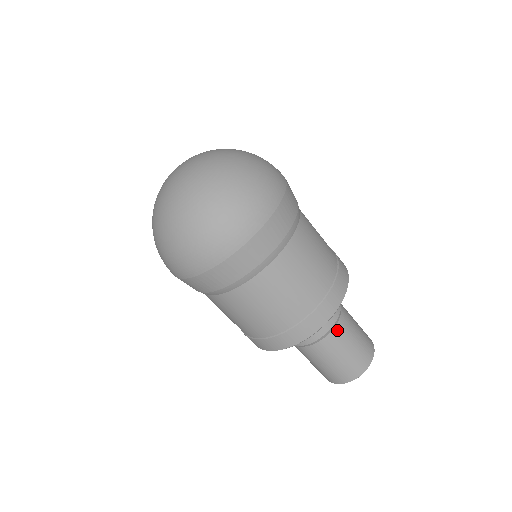
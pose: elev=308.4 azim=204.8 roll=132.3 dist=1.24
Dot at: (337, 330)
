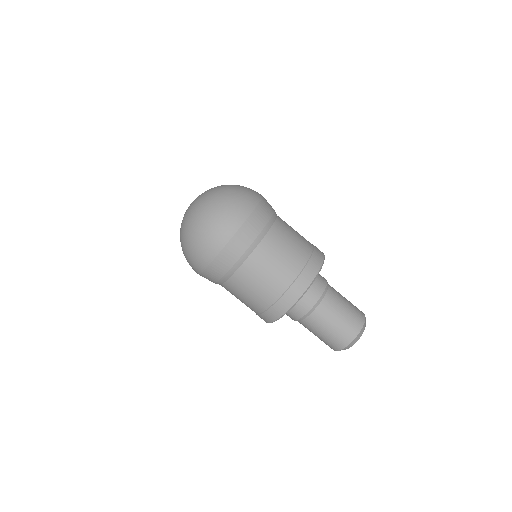
Dot at: (321, 307)
